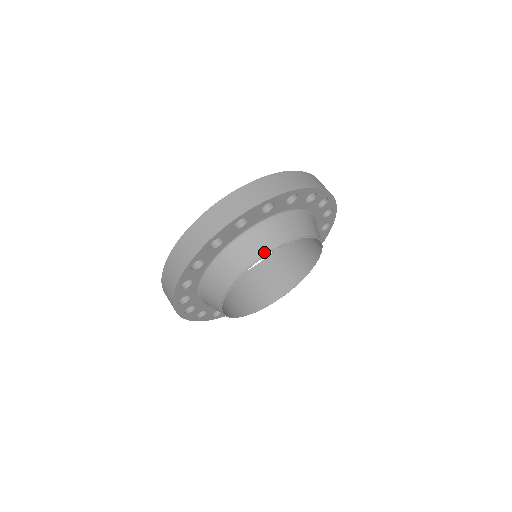
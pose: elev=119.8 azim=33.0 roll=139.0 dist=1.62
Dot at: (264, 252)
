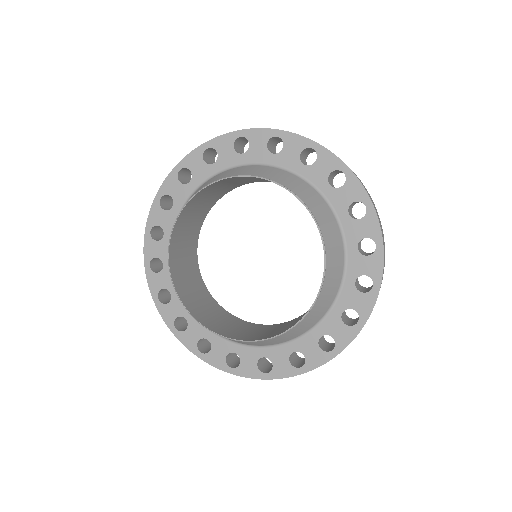
Dot at: (238, 175)
